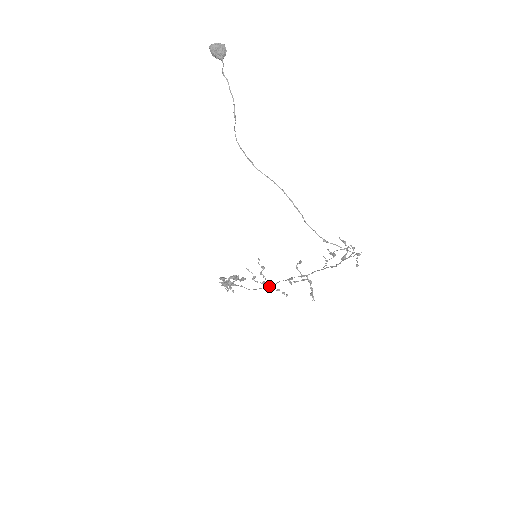
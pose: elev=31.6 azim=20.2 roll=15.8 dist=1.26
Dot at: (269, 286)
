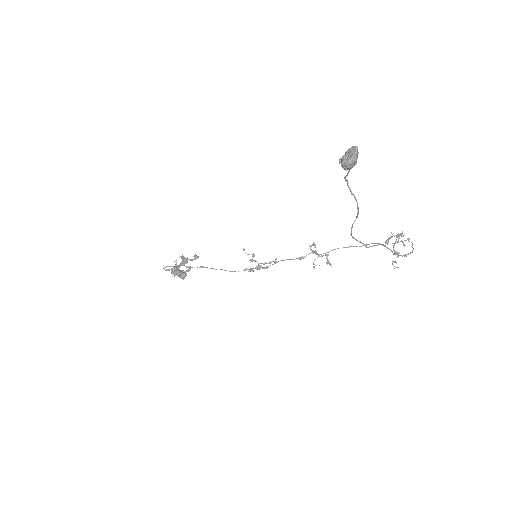
Dot at: (267, 268)
